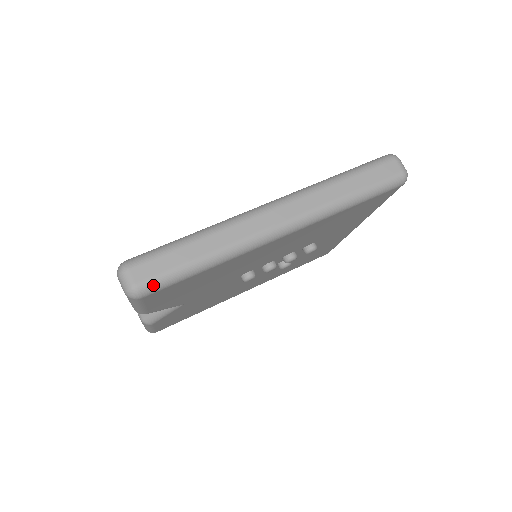
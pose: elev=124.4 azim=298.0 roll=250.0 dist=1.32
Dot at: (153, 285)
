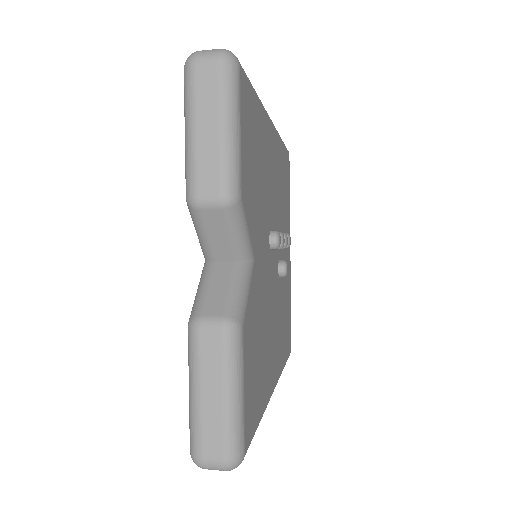
Dot at: occluded
